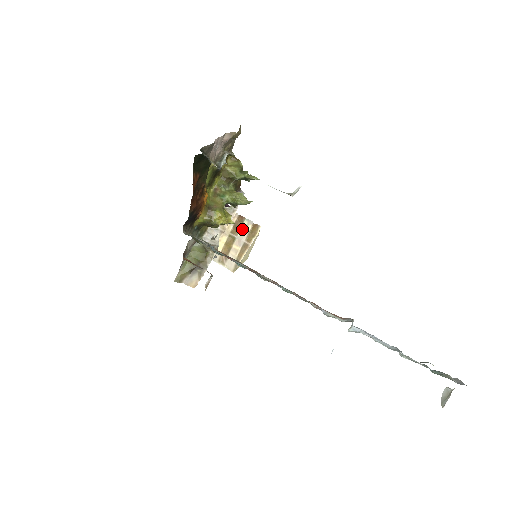
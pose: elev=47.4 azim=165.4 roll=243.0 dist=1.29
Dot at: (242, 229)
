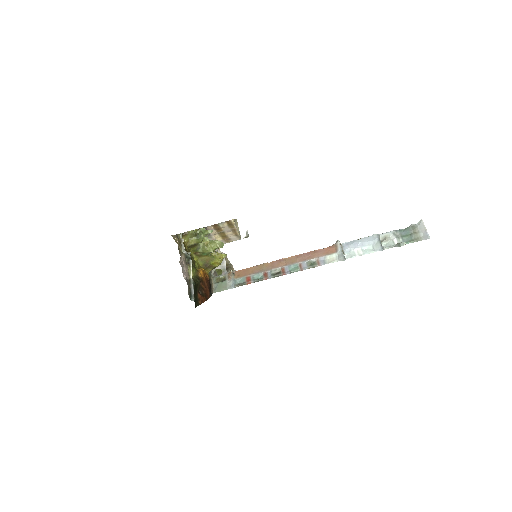
Dot at: (222, 227)
